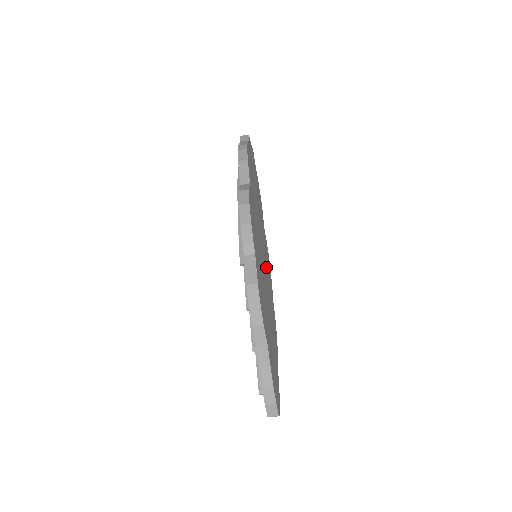
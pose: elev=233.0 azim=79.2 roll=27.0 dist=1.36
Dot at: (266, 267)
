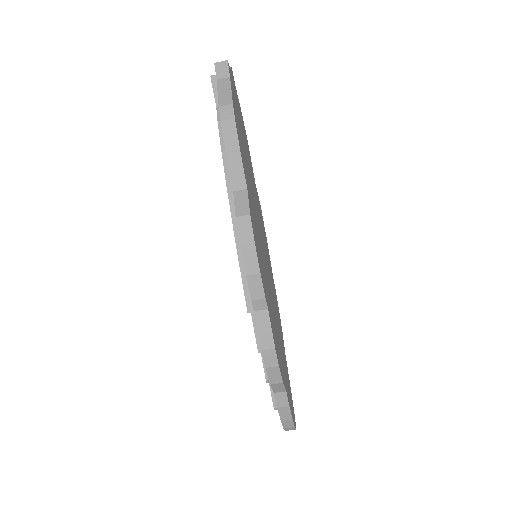
Dot at: (266, 253)
